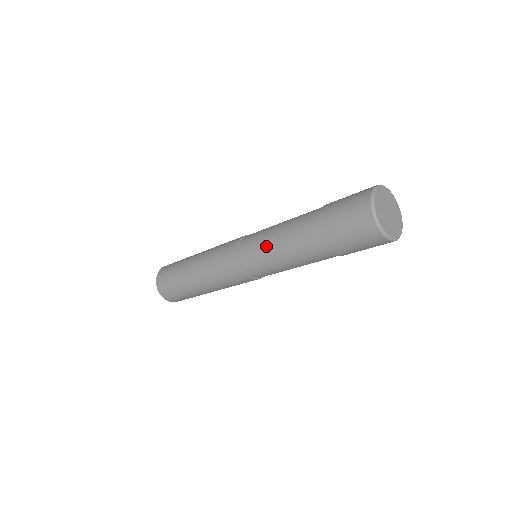
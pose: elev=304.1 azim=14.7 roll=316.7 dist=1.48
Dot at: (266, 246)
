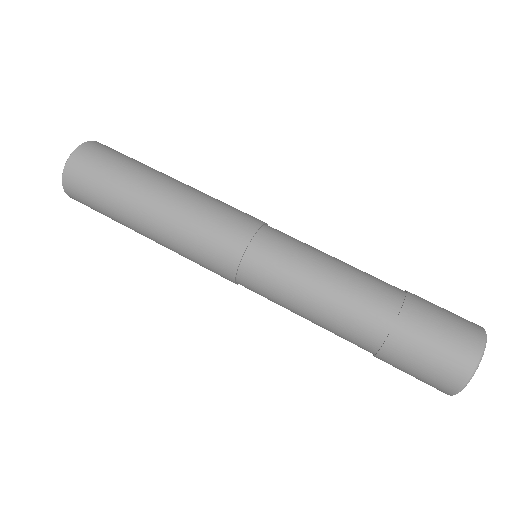
Dot at: (290, 299)
